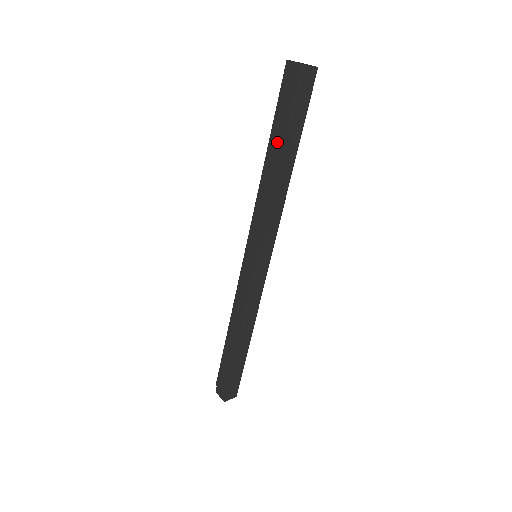
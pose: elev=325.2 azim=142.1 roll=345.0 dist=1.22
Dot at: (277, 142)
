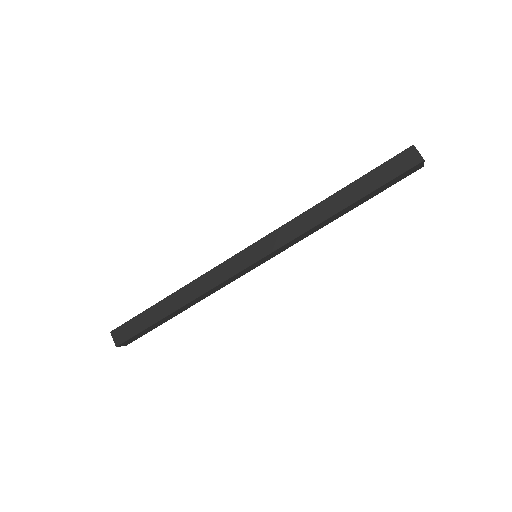
Dot at: occluded
